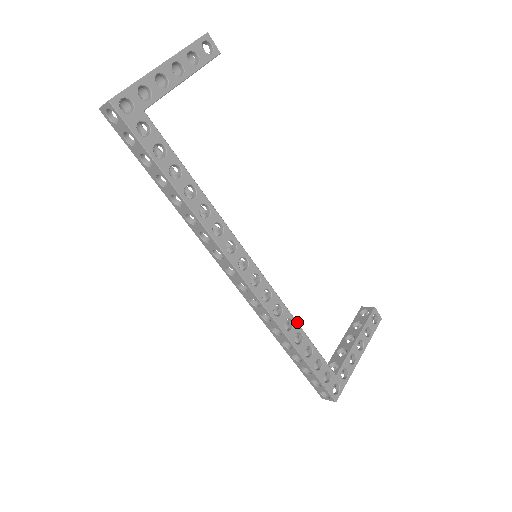
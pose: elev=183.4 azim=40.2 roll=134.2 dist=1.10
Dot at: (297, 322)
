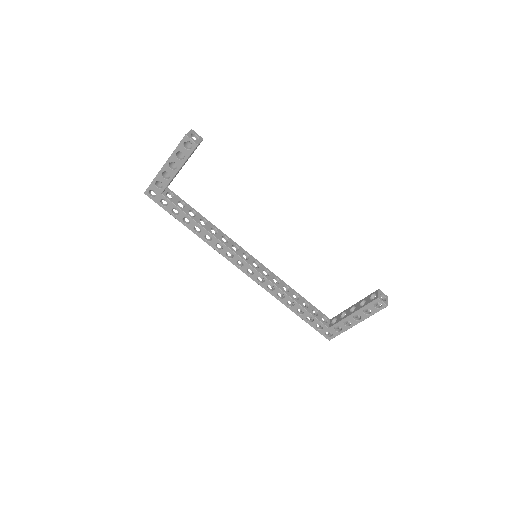
Dot at: (288, 296)
